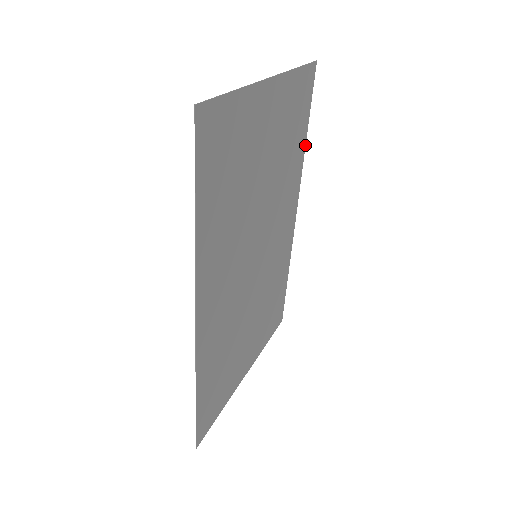
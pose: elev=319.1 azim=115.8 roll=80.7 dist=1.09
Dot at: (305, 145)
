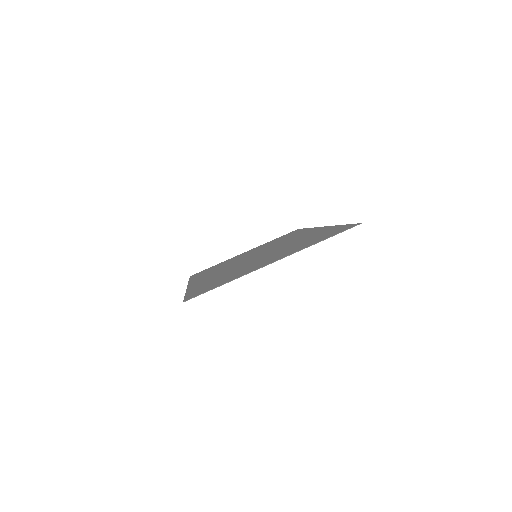
Dot at: (339, 225)
